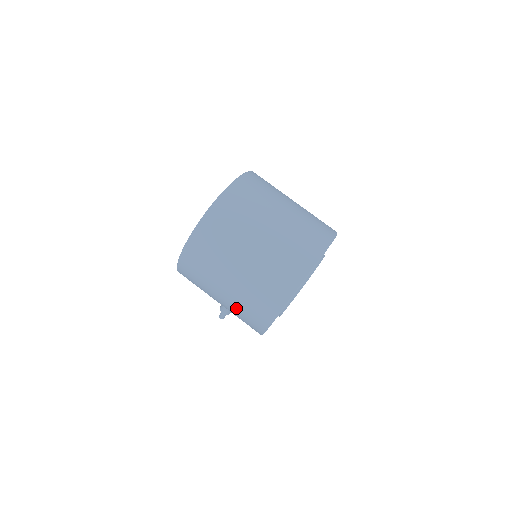
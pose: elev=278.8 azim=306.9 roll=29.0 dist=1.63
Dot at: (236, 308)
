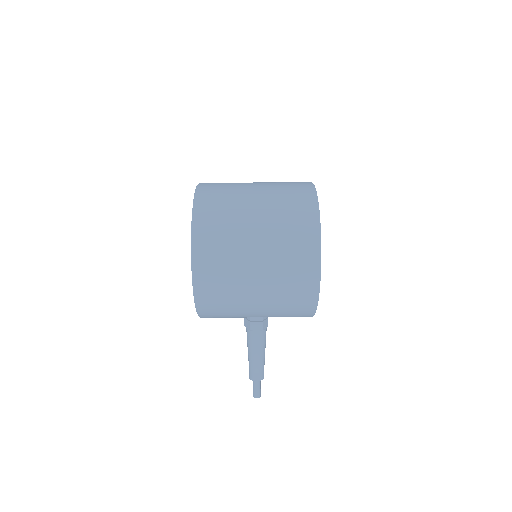
Dot at: (278, 274)
